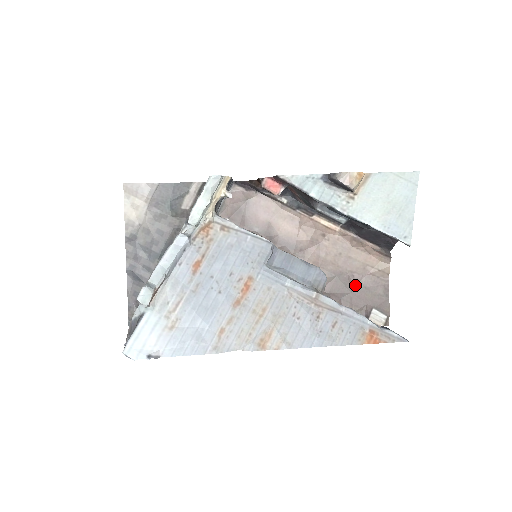
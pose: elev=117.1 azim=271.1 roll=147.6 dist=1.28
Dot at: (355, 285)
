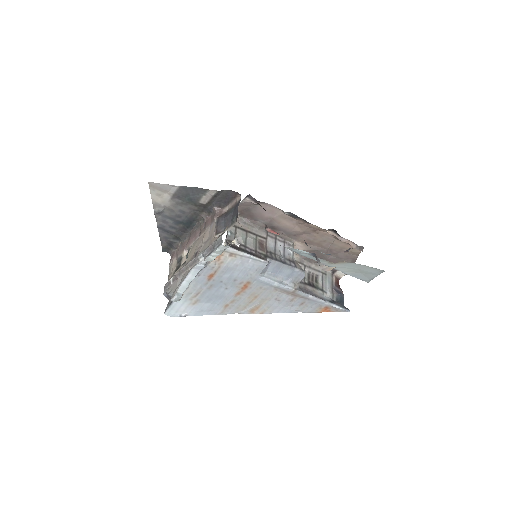
Dot at: (331, 255)
